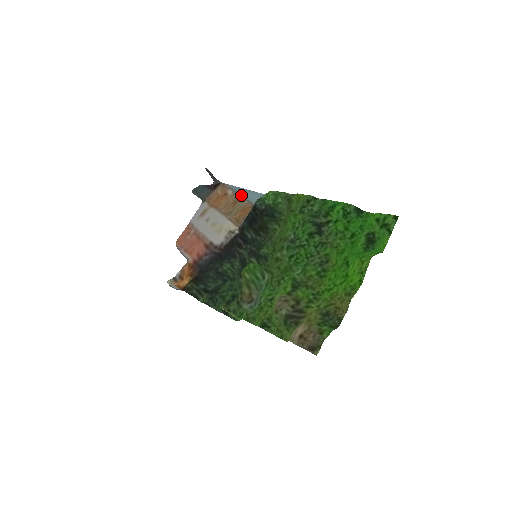
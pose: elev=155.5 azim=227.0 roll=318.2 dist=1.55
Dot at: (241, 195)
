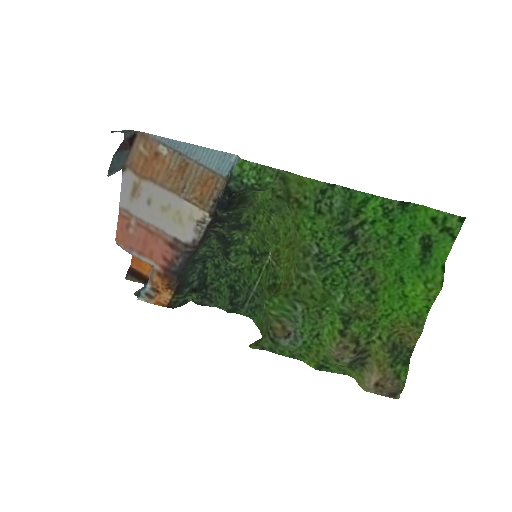
Dot at: (186, 156)
